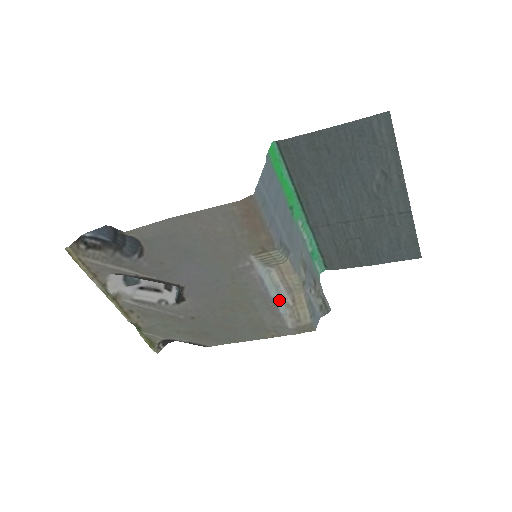
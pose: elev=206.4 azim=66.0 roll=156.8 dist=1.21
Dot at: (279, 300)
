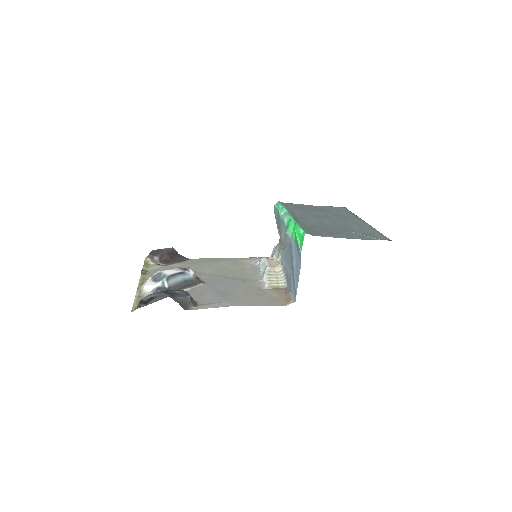
Dot at: (261, 264)
